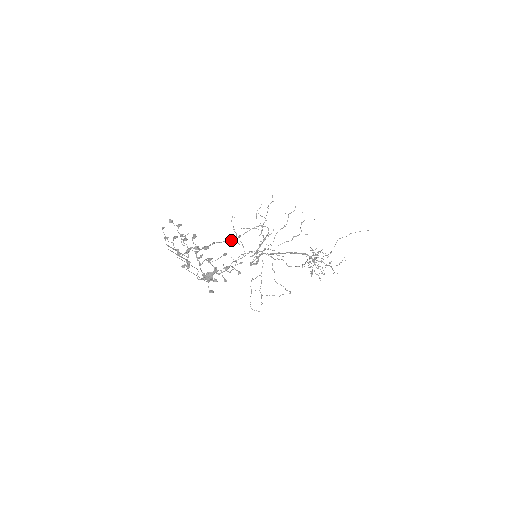
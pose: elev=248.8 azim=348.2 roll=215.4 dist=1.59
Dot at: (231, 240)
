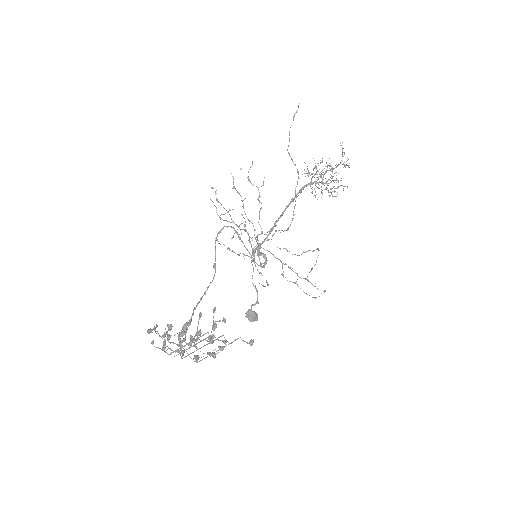
Dot at: (213, 278)
